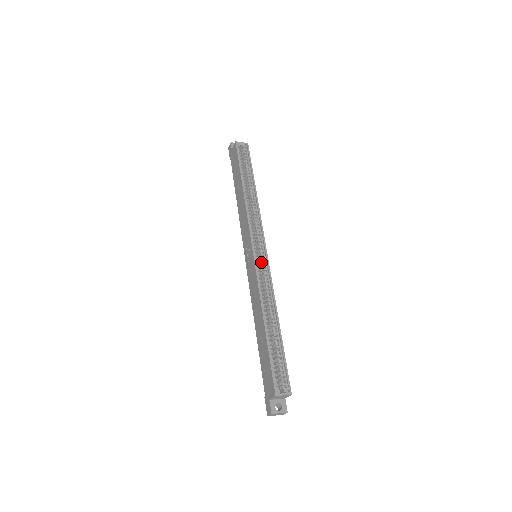
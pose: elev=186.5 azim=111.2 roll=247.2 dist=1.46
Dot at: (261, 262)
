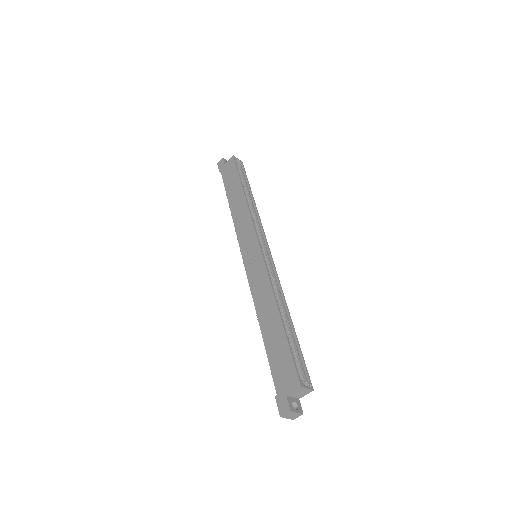
Dot at: (266, 260)
